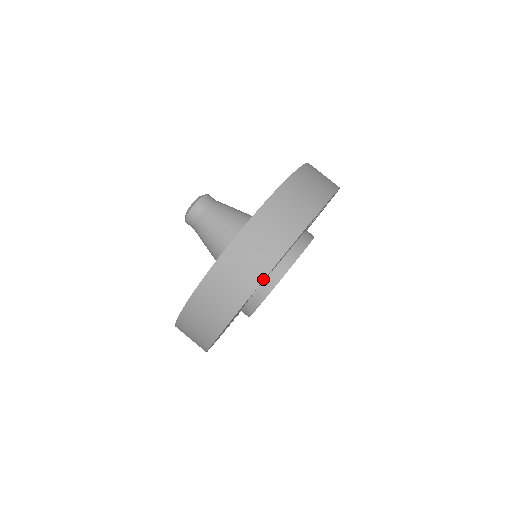
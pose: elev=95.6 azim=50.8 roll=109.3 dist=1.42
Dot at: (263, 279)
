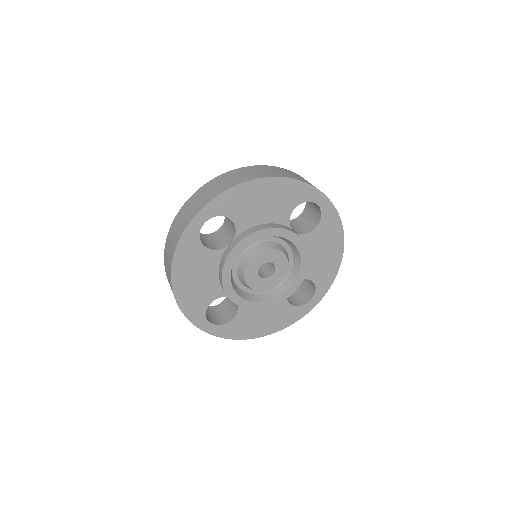
Dot at: (206, 204)
